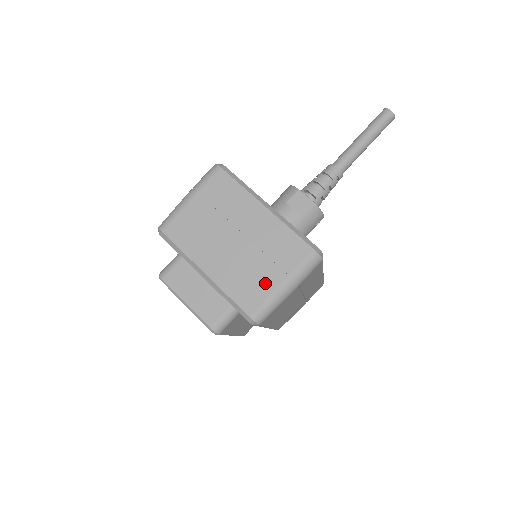
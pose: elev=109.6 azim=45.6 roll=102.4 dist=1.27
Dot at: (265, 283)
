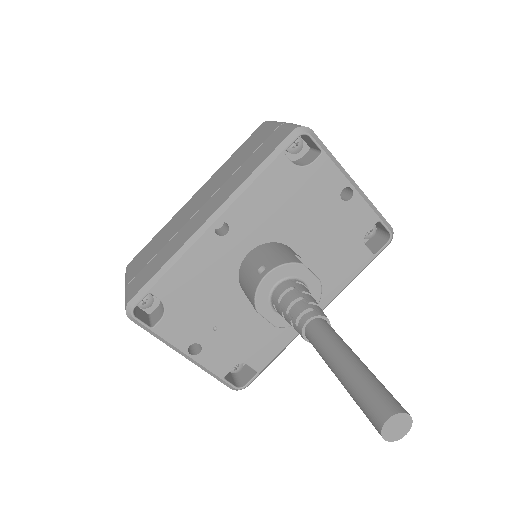
Dot at: occluded
